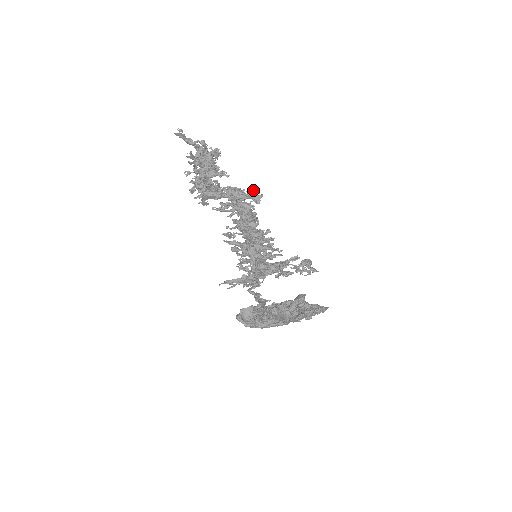
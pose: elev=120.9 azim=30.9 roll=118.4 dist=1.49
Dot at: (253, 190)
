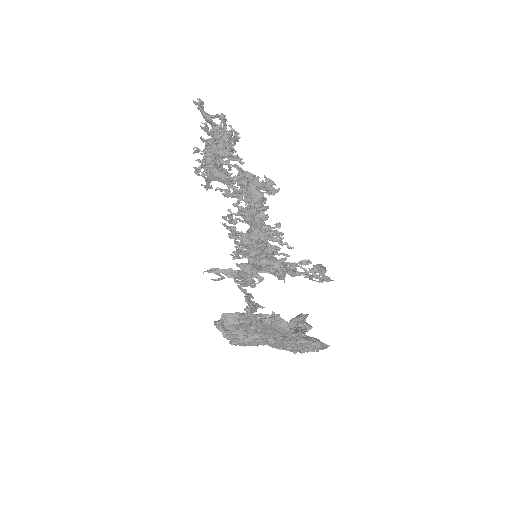
Dot at: occluded
